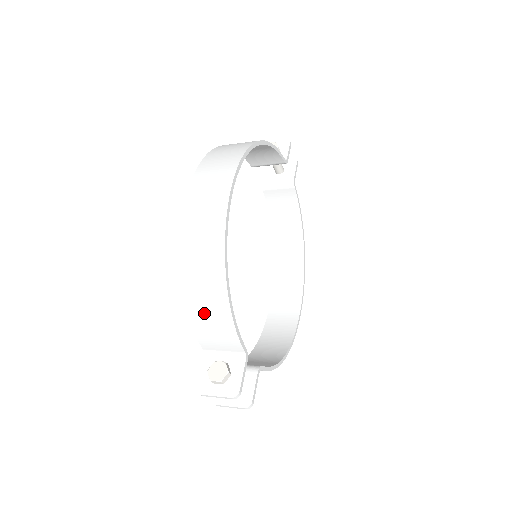
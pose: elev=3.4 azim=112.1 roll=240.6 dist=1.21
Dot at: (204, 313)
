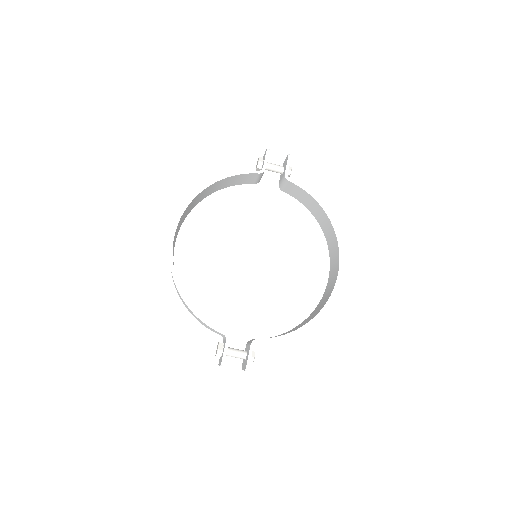
Dot at: (194, 316)
